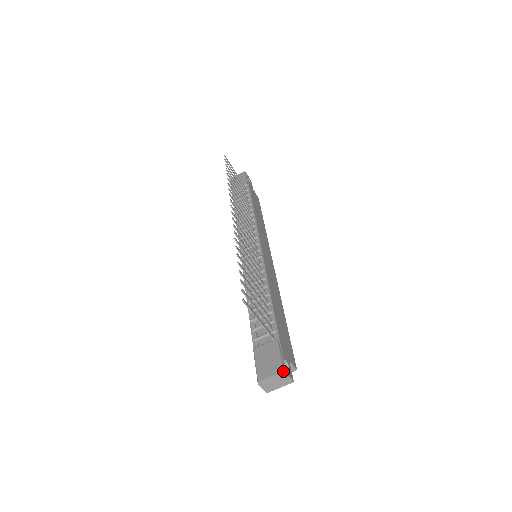
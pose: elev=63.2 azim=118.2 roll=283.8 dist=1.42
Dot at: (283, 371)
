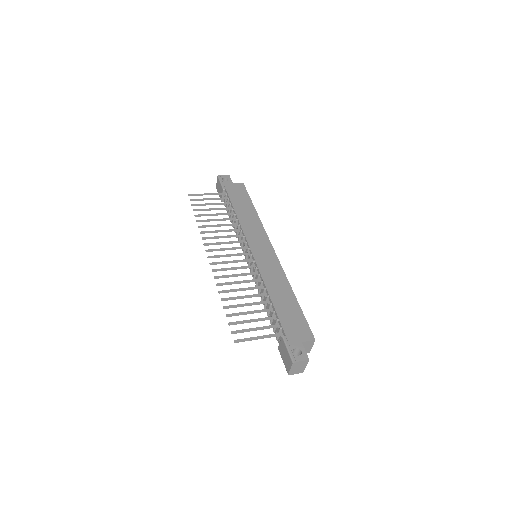
Dot at: (293, 363)
